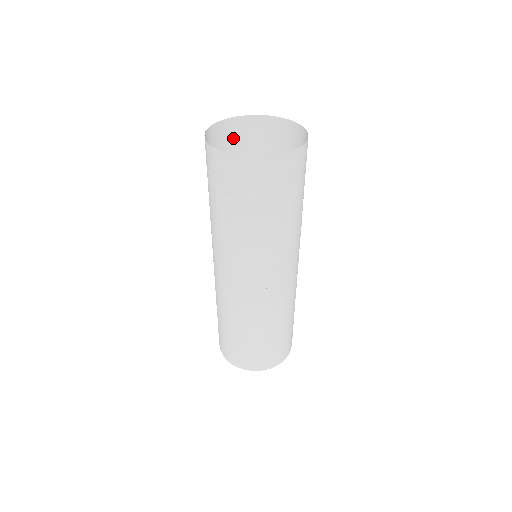
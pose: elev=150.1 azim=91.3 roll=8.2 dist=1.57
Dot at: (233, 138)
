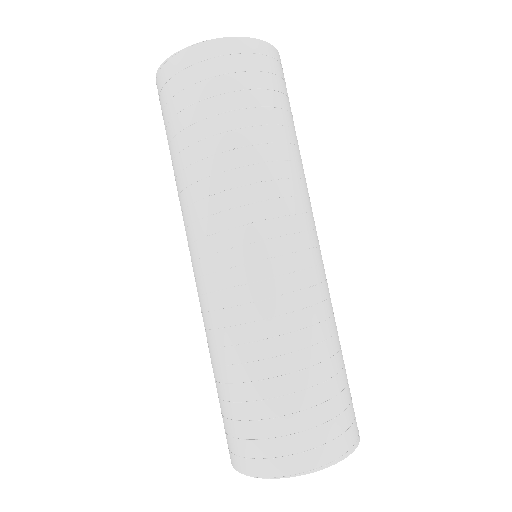
Dot at: occluded
